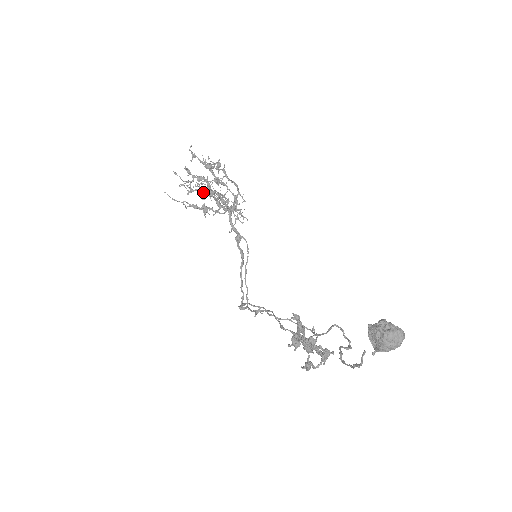
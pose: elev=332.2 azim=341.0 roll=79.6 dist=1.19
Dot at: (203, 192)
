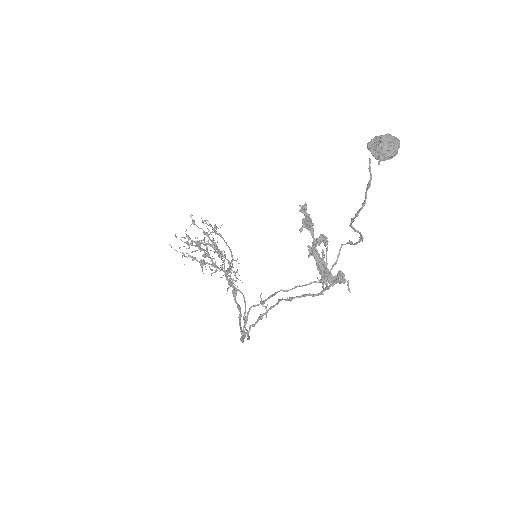
Dot at: (201, 249)
